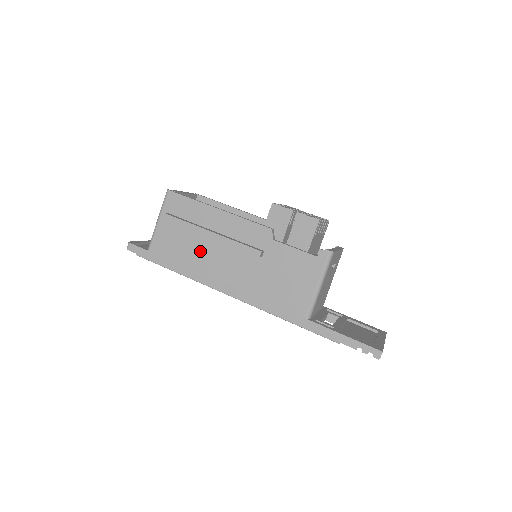
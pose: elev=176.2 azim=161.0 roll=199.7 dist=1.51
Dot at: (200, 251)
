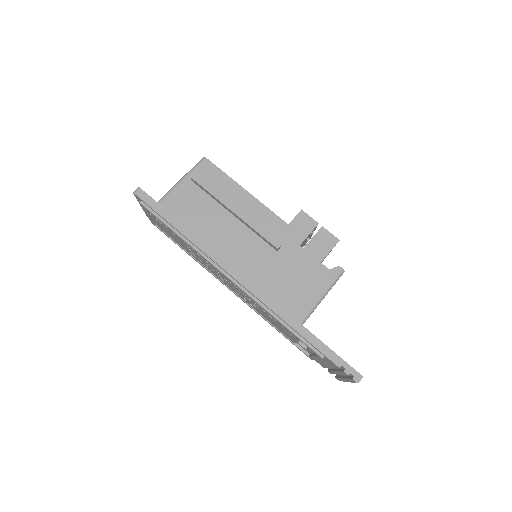
Dot at: (215, 223)
